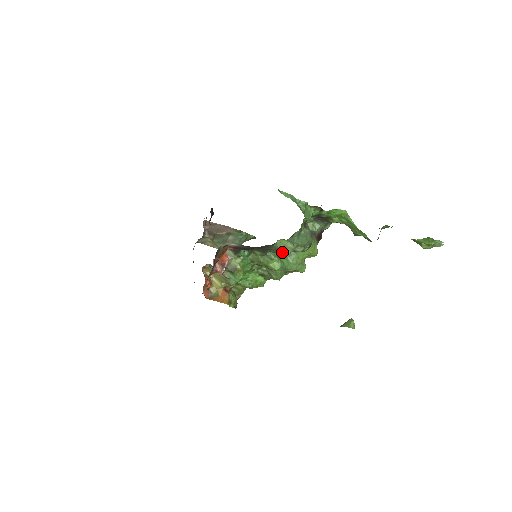
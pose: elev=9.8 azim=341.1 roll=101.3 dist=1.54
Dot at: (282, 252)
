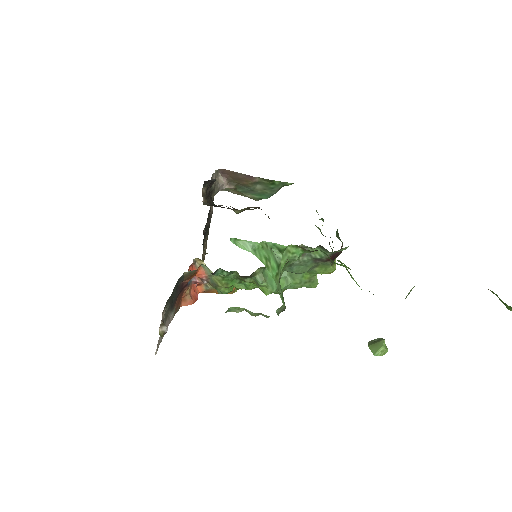
Dot at: occluded
